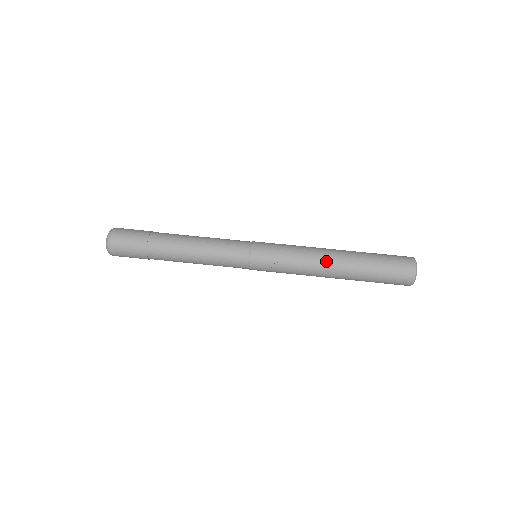
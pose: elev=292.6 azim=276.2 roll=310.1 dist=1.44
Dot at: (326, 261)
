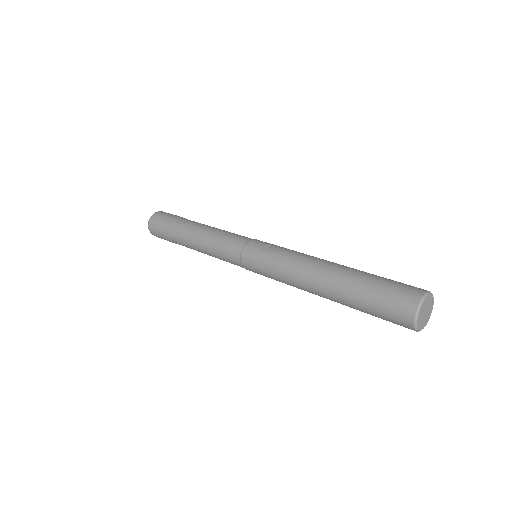
Dot at: (323, 259)
